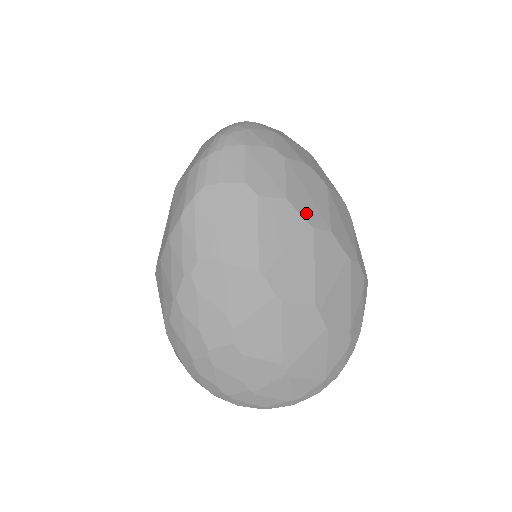
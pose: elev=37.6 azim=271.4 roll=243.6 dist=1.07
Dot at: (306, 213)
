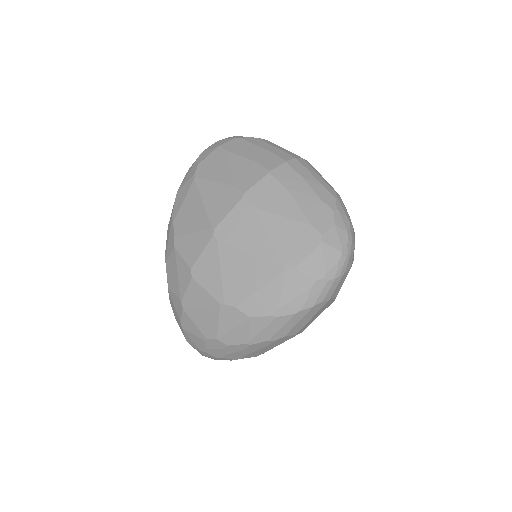
Dot at: occluded
